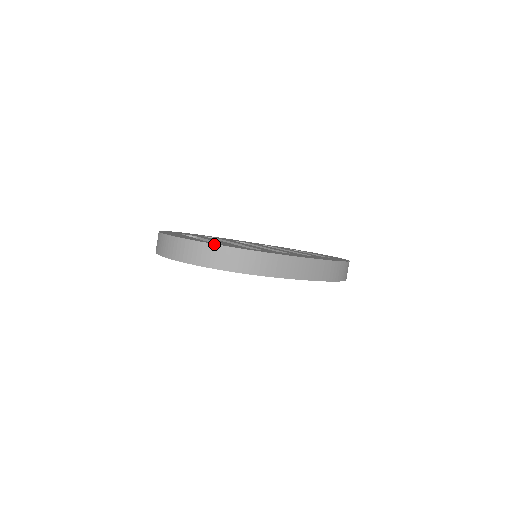
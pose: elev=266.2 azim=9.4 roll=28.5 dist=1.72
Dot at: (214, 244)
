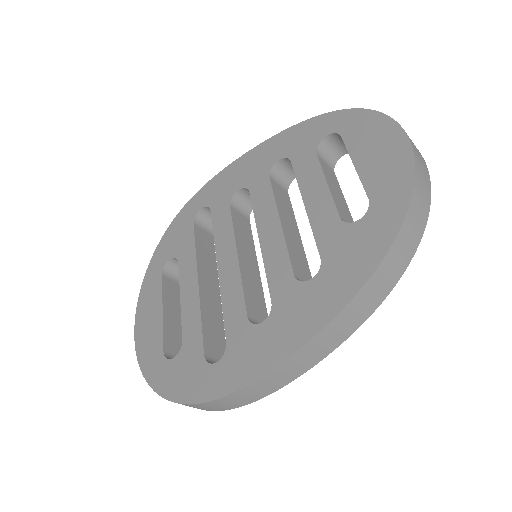
Dot at: occluded
